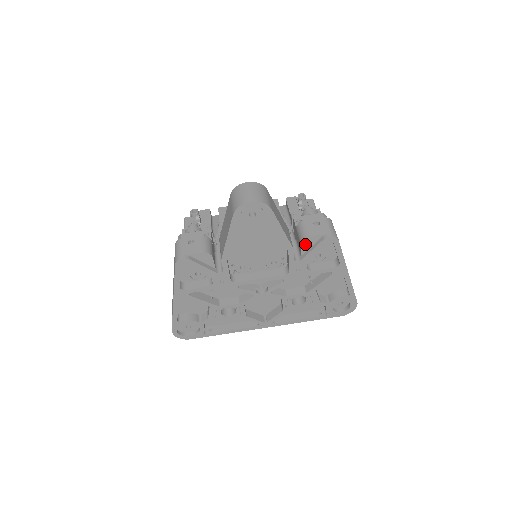
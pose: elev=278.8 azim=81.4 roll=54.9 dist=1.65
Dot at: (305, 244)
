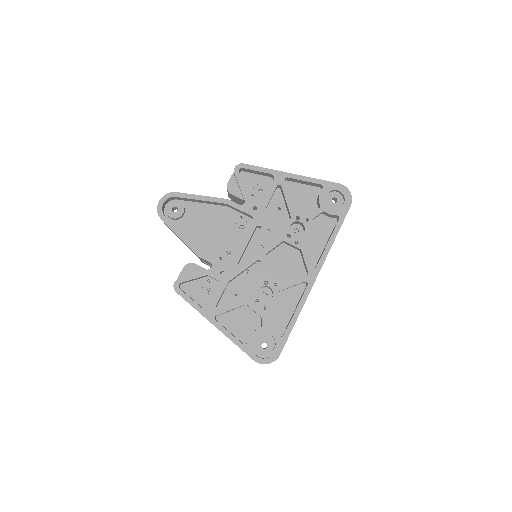
Dot at: (233, 191)
